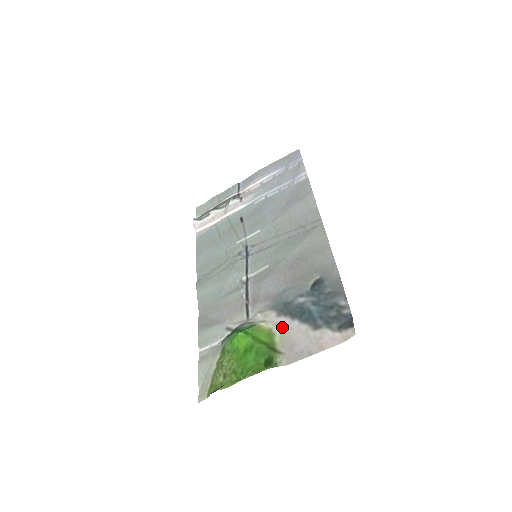
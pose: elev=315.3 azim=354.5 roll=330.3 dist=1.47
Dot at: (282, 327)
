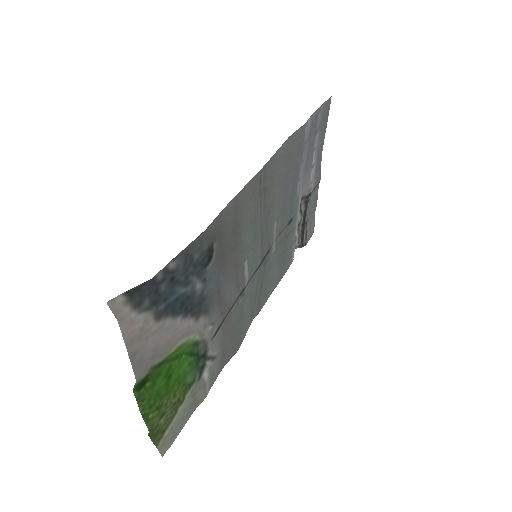
Dot at: (182, 333)
